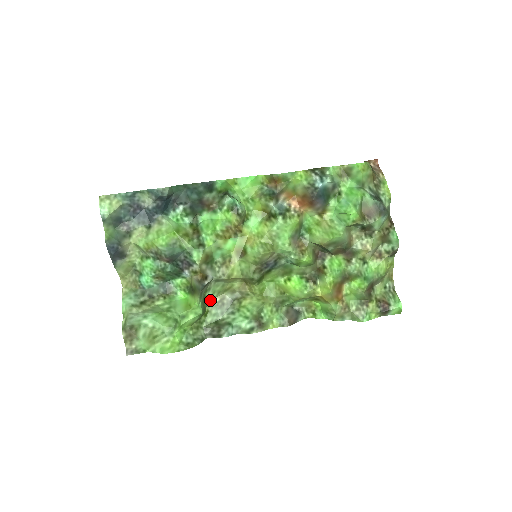
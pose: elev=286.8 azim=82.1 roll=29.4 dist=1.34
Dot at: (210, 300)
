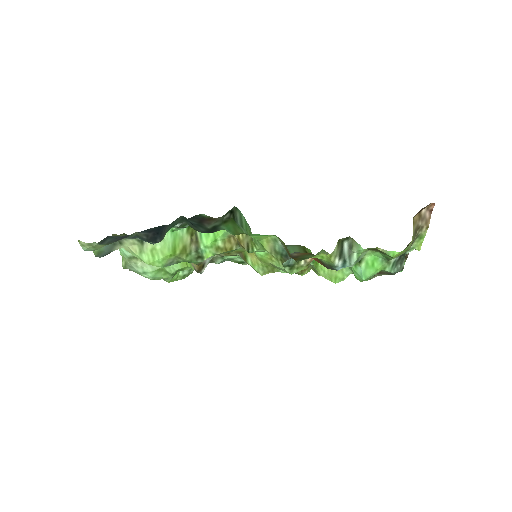
Dot at: occluded
